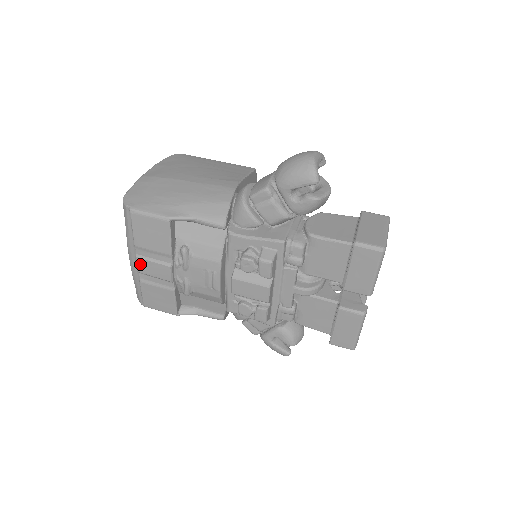
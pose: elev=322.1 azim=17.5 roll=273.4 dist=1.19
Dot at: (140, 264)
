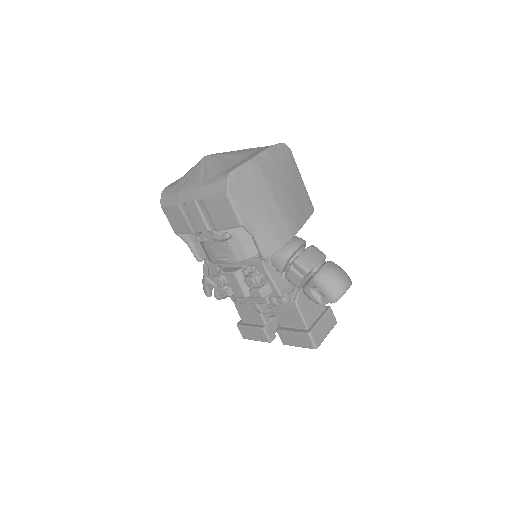
Dot at: (192, 205)
